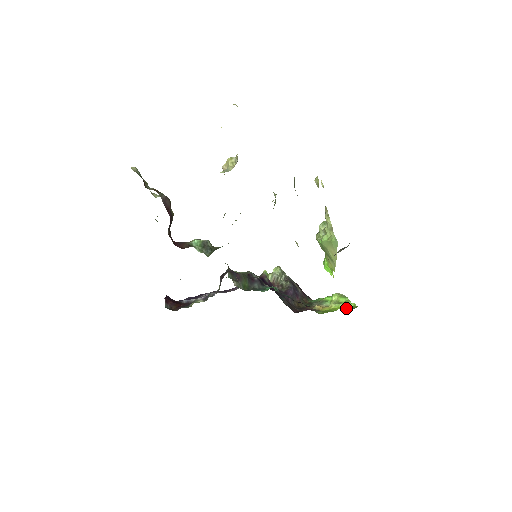
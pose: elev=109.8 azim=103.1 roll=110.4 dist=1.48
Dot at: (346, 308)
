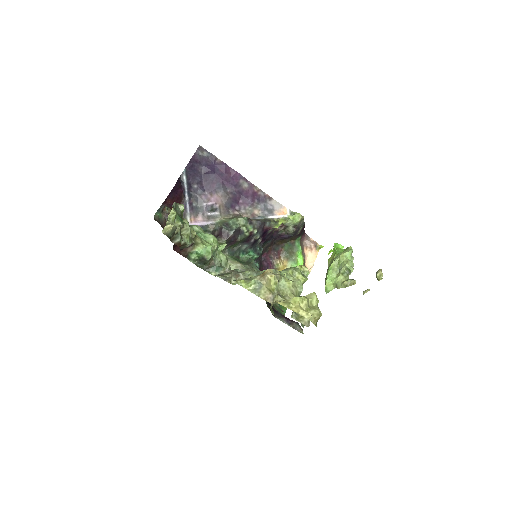
Dot at: occluded
